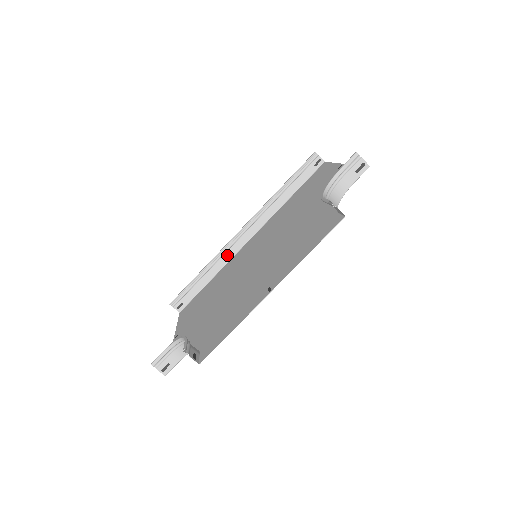
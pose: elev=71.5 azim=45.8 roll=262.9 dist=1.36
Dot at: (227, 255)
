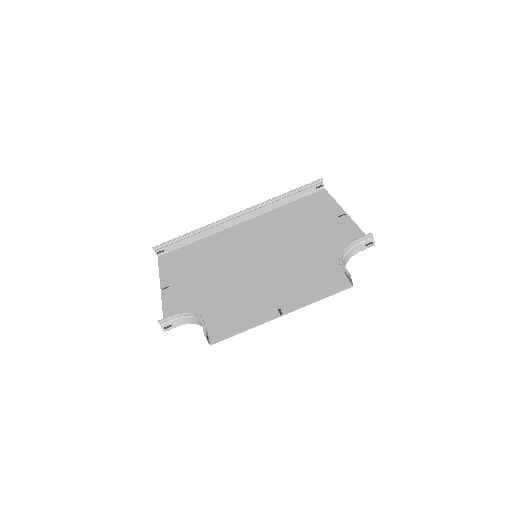
Dot at: (218, 227)
